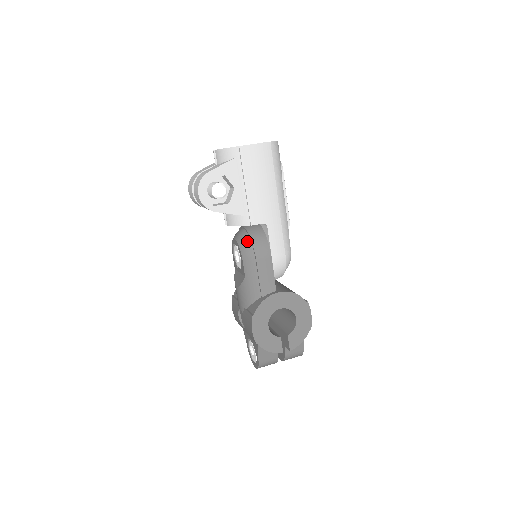
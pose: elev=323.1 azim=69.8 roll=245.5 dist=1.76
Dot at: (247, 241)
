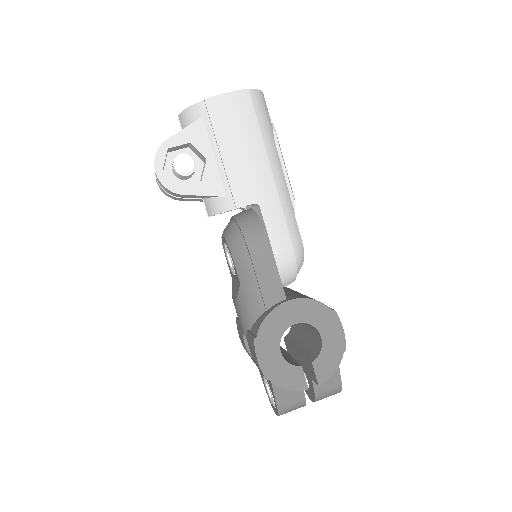
Dot at: (236, 233)
